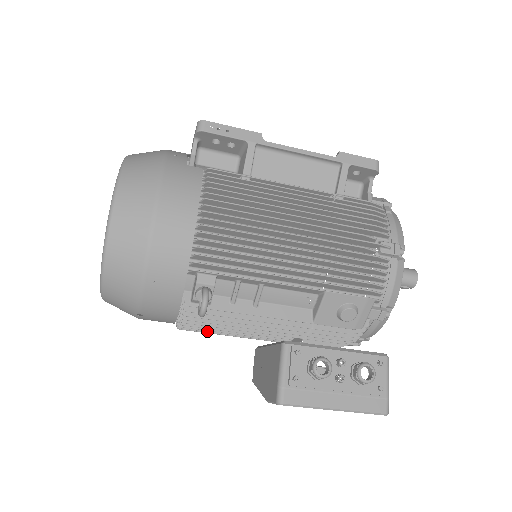
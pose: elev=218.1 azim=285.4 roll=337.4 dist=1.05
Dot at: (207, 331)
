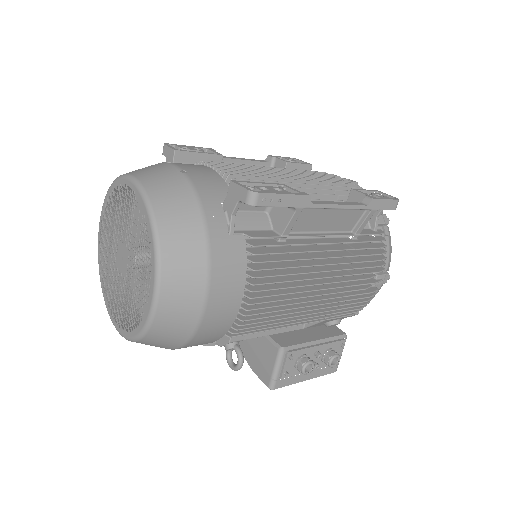
Dot at: occluded
